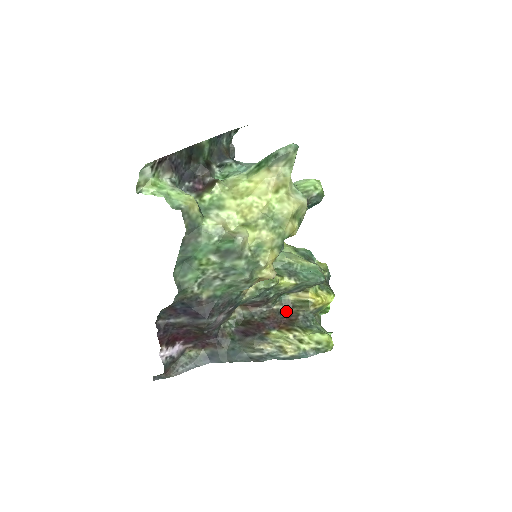
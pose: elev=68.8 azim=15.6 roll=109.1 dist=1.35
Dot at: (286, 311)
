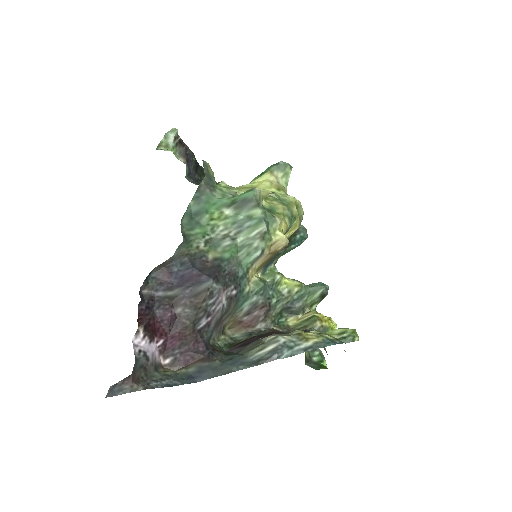
Dot at: (288, 333)
